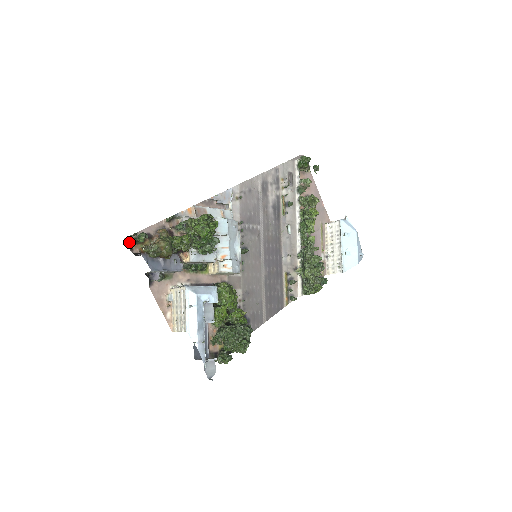
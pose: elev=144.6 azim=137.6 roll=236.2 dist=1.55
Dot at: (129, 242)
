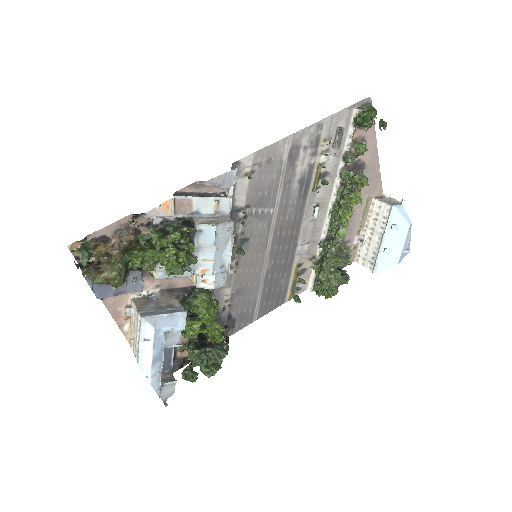
Dot at: (74, 250)
